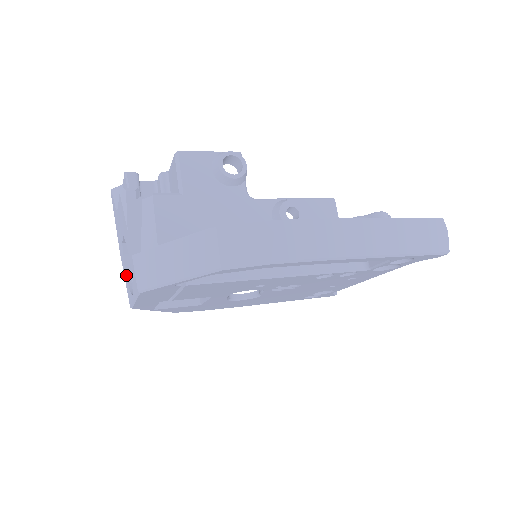
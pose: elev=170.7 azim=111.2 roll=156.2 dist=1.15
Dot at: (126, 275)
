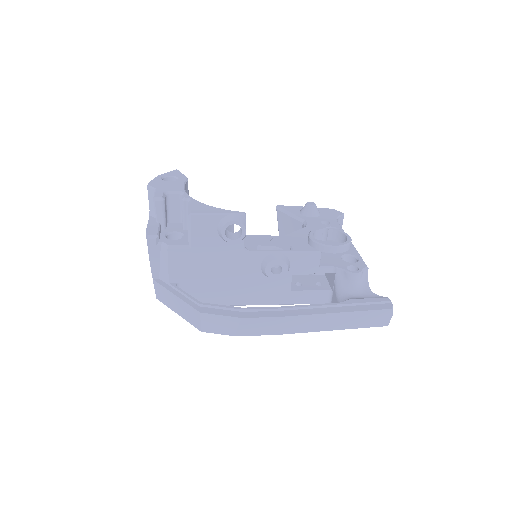
Dot at: occluded
